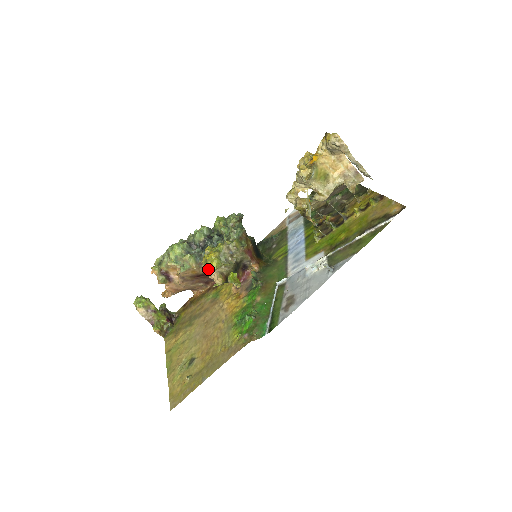
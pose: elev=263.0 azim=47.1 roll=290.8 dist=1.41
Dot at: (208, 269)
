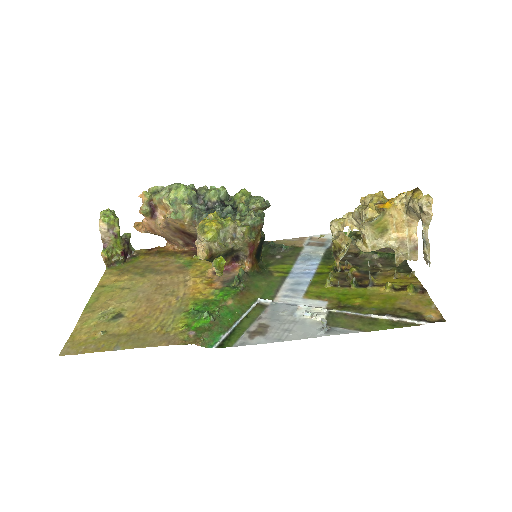
Dot at: (200, 235)
